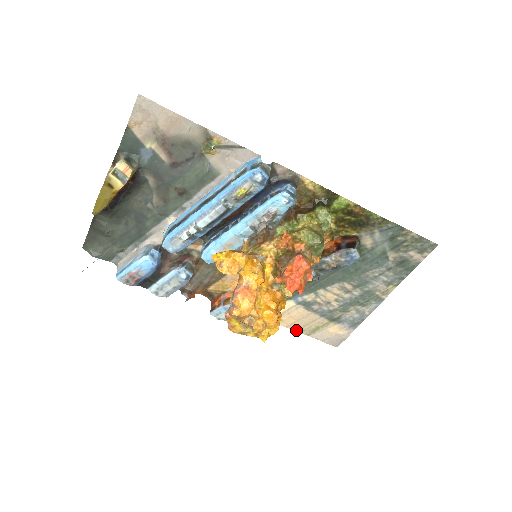
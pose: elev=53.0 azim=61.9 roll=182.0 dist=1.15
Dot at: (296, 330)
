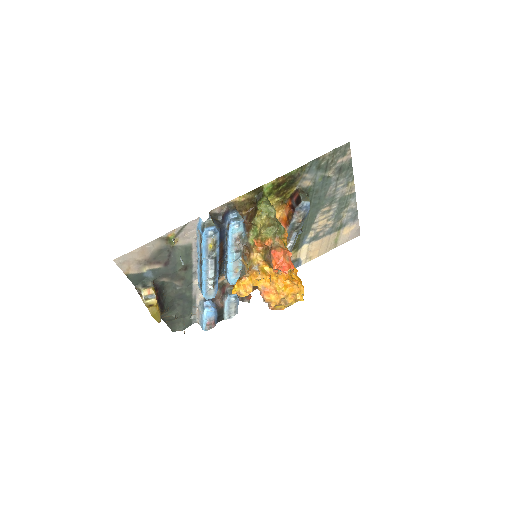
Dot at: (325, 252)
